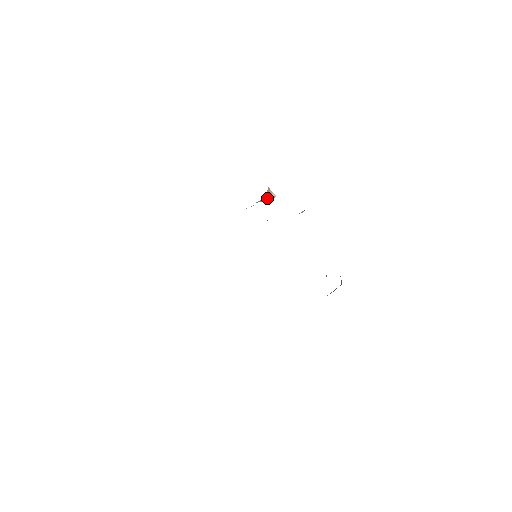
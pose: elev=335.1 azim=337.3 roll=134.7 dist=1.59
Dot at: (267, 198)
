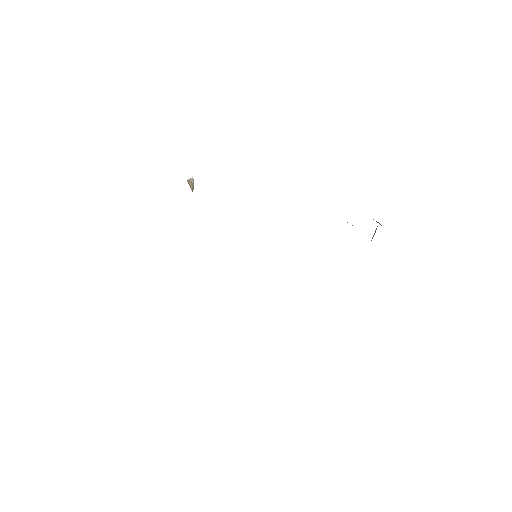
Dot at: (192, 189)
